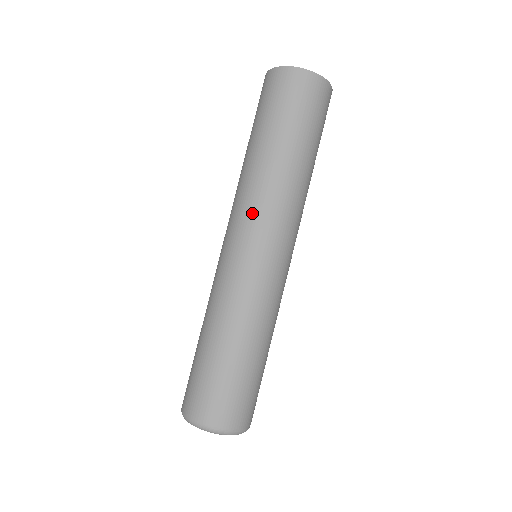
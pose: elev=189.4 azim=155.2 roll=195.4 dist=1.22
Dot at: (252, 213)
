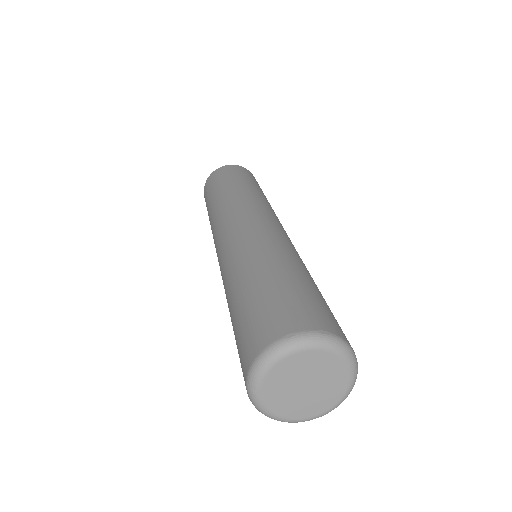
Dot at: (226, 216)
